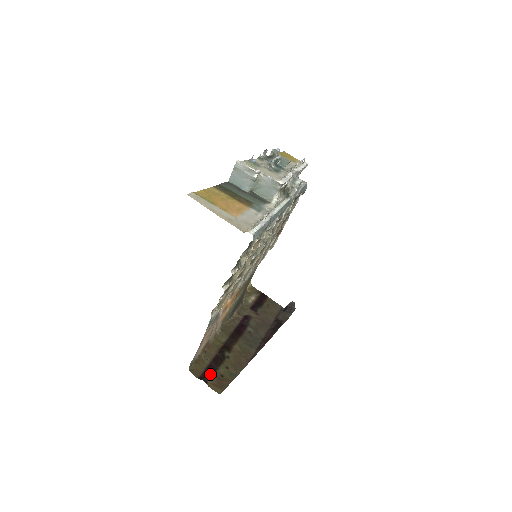
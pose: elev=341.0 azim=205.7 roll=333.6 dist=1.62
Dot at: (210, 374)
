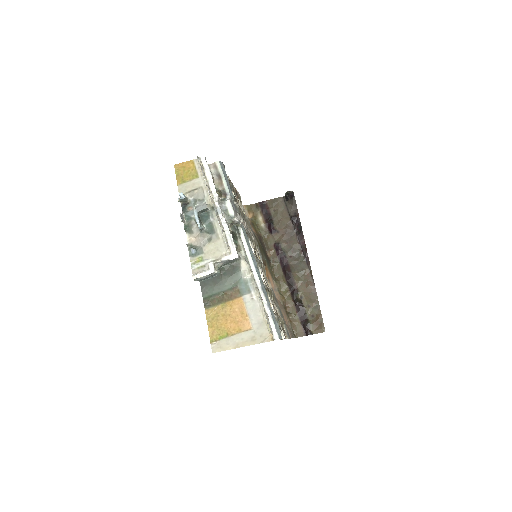
Dot at: (307, 326)
